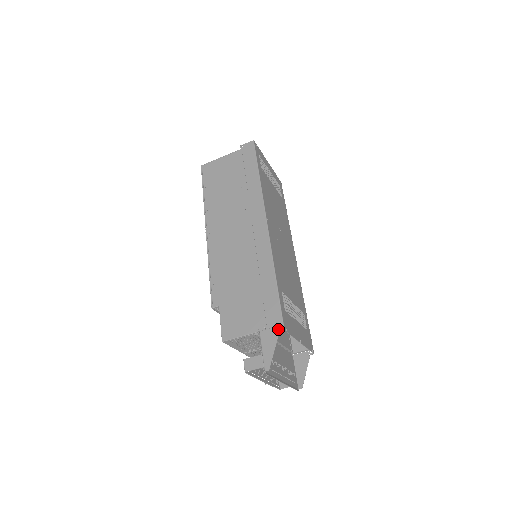
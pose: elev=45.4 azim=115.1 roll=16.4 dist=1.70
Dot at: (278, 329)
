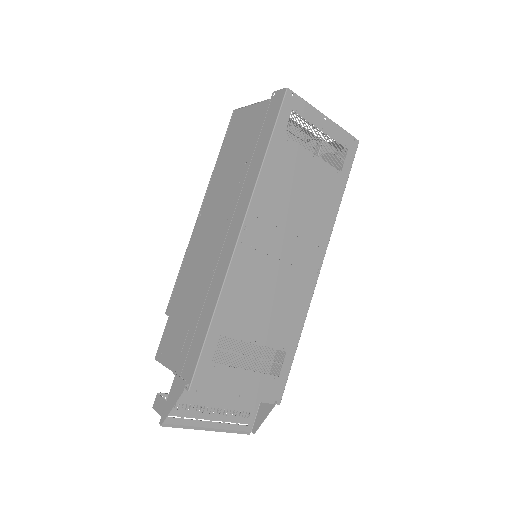
Dot at: (185, 385)
